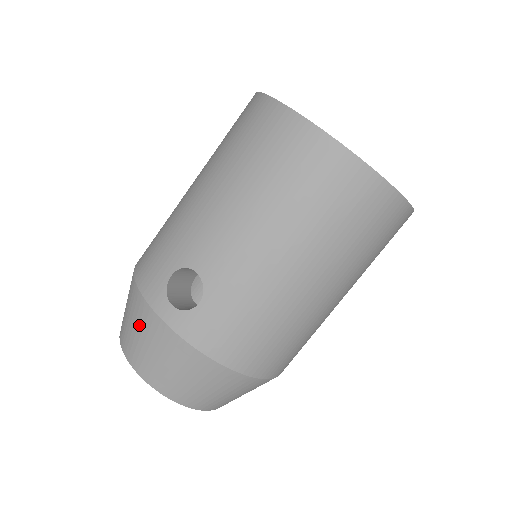
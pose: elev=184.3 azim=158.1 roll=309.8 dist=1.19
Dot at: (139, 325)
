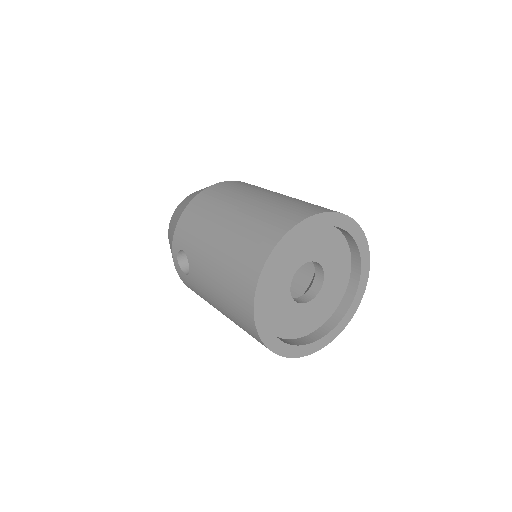
Dot at: (171, 236)
